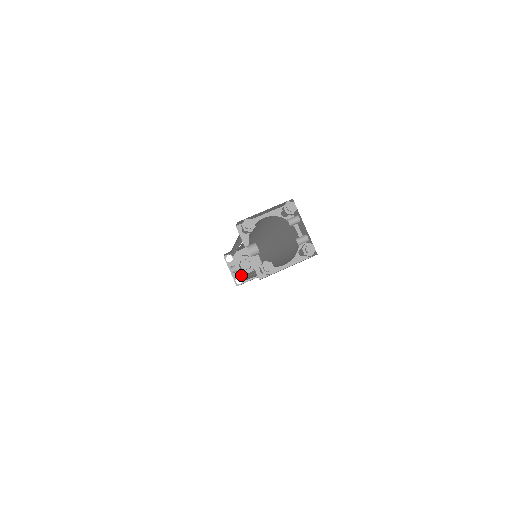
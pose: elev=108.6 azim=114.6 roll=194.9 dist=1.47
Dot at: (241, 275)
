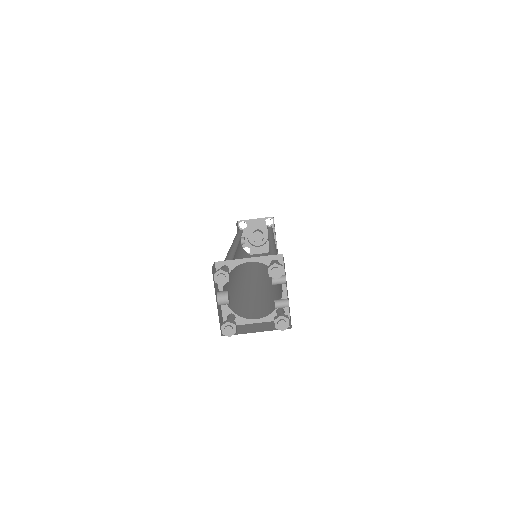
Dot at: (250, 246)
